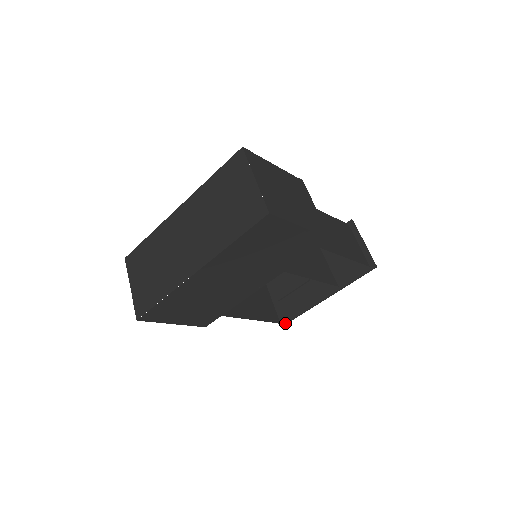
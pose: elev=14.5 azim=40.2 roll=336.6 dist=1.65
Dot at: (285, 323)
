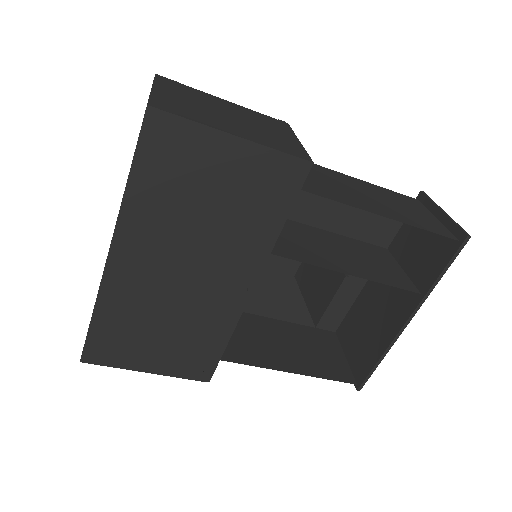
Dot at: (362, 382)
